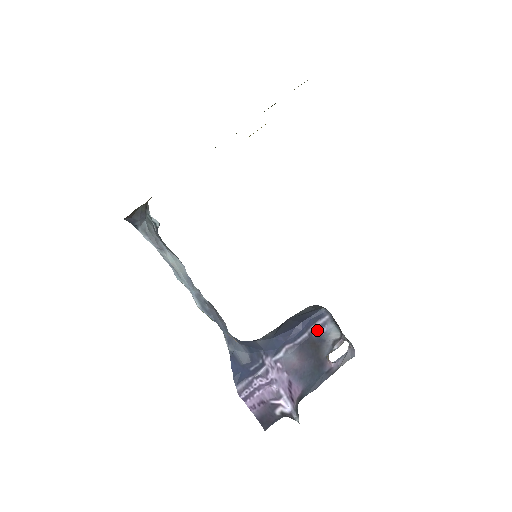
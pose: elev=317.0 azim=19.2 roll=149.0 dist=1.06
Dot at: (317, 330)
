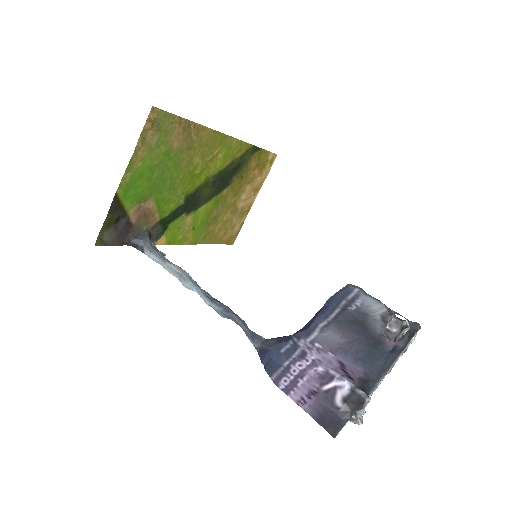
Dot at: (350, 303)
